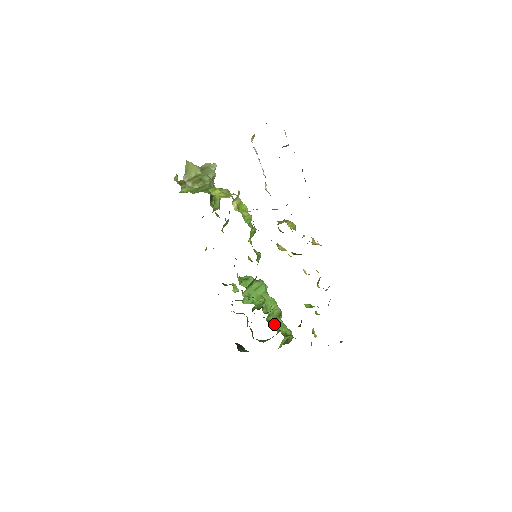
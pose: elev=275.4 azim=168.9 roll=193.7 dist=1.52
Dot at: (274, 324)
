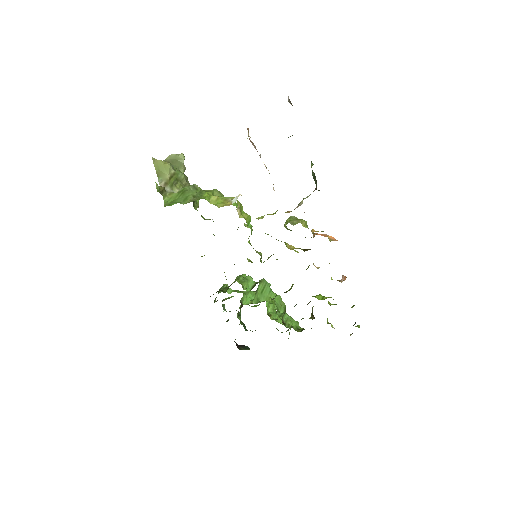
Dot at: (283, 321)
